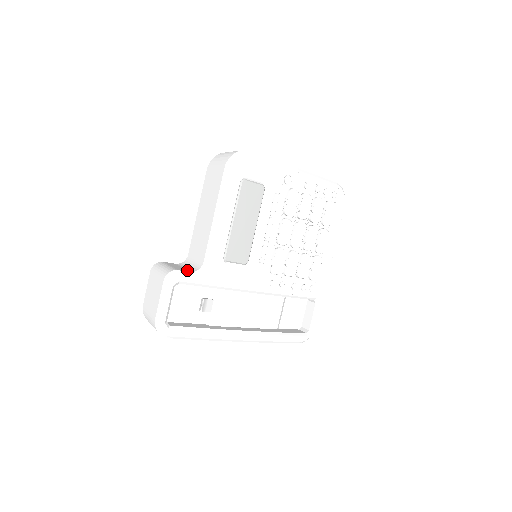
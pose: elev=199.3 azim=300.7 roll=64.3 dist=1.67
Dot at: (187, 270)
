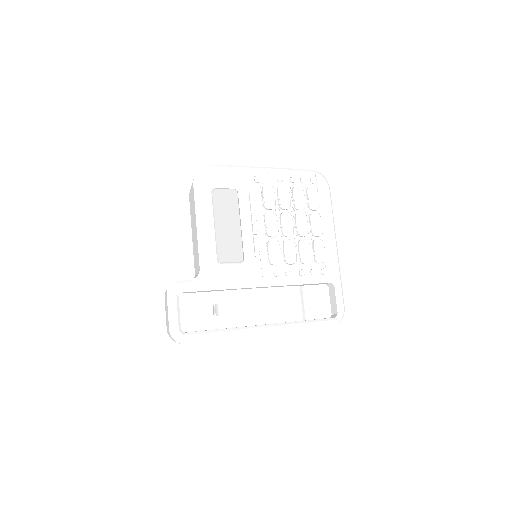
Dot at: occluded
